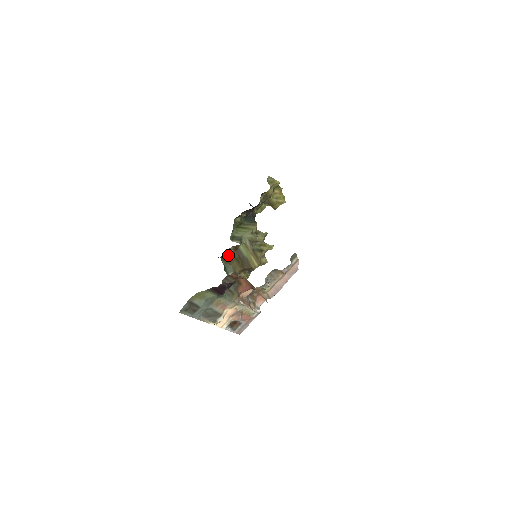
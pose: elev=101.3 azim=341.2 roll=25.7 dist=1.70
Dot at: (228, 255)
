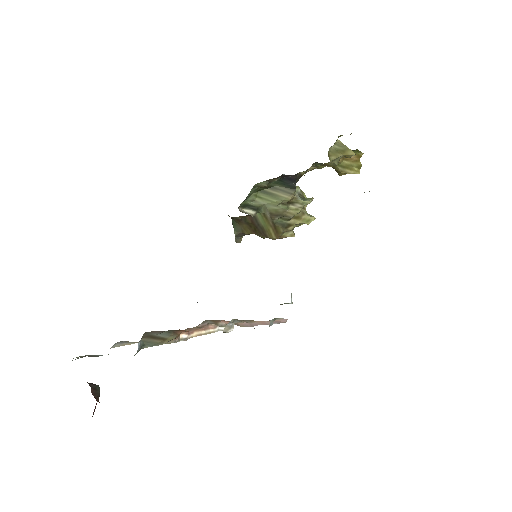
Dot at: occluded
